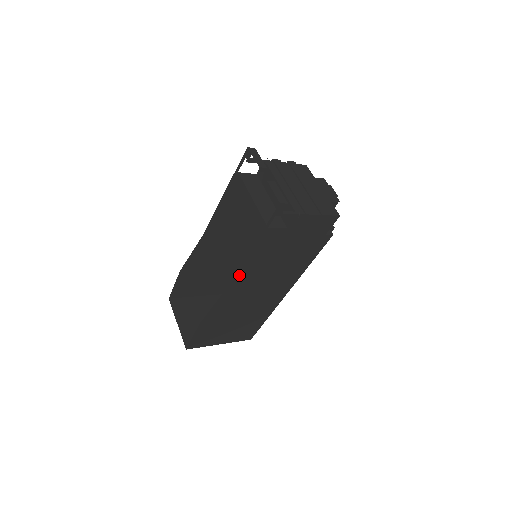
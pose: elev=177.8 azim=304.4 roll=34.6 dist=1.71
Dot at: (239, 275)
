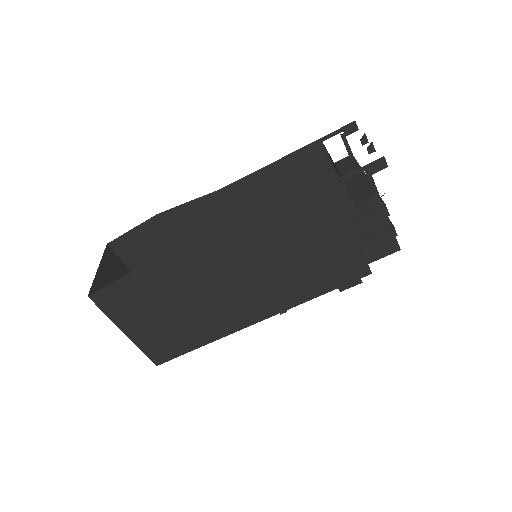
Dot at: (256, 226)
